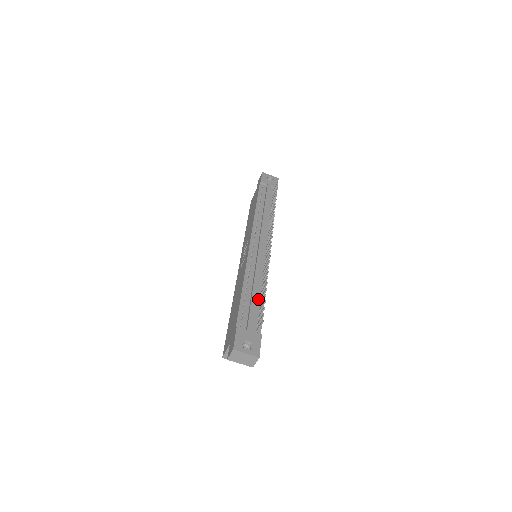
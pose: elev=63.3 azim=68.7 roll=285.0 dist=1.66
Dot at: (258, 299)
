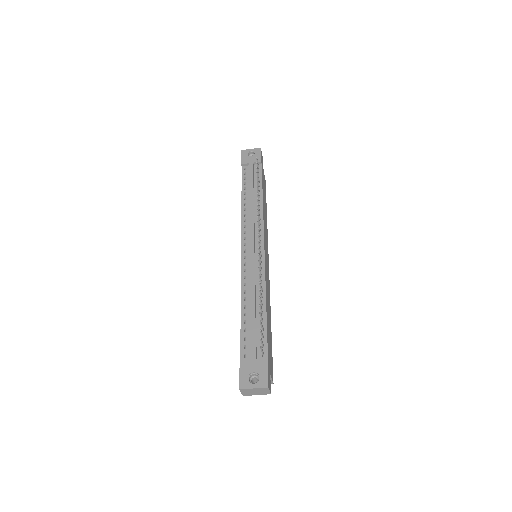
Dot at: (259, 315)
